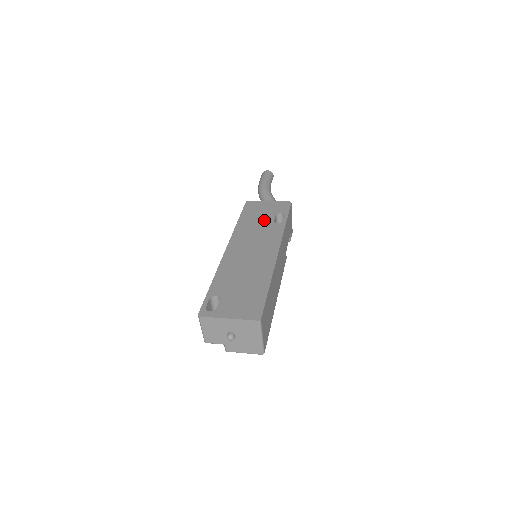
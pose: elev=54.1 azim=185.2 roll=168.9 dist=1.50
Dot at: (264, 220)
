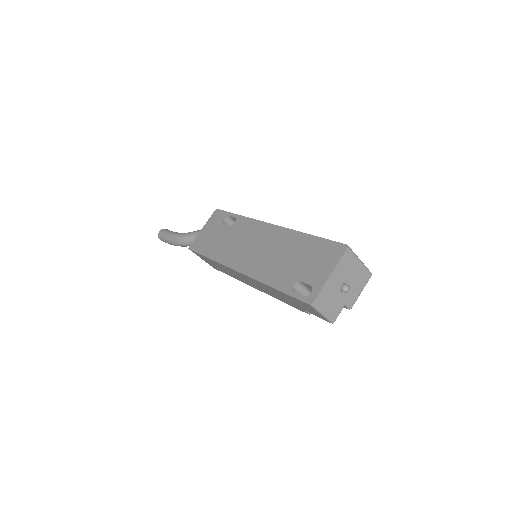
Dot at: (223, 234)
